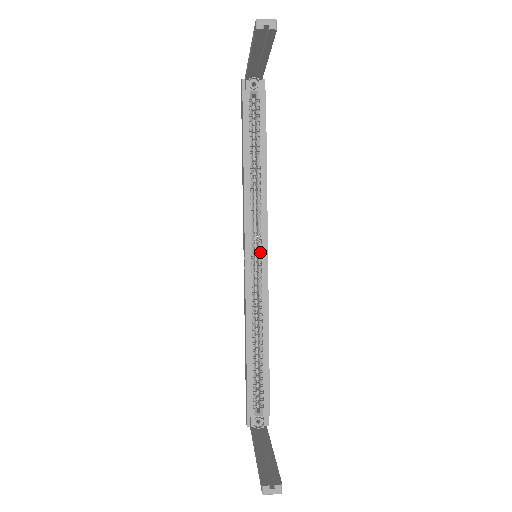
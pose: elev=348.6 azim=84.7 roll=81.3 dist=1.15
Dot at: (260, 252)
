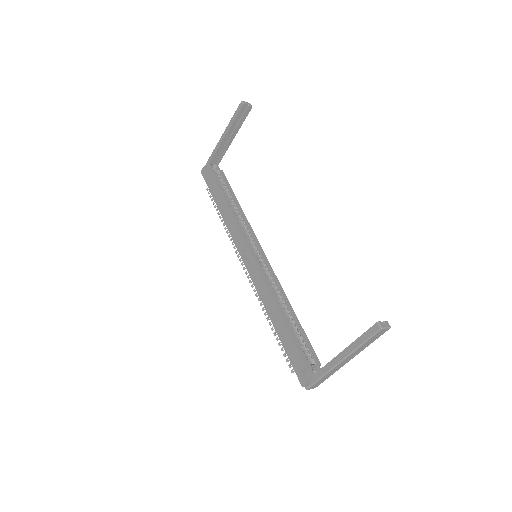
Dot at: (259, 251)
